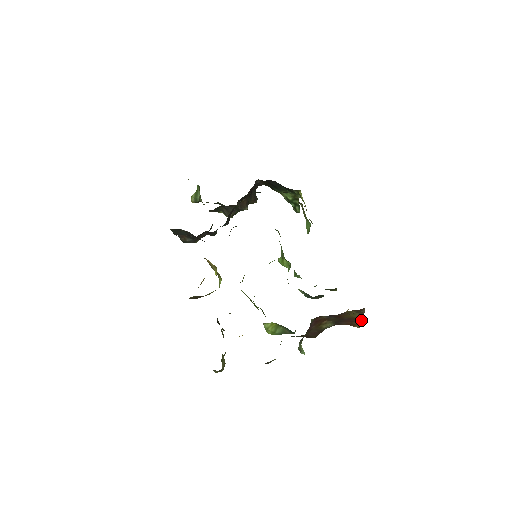
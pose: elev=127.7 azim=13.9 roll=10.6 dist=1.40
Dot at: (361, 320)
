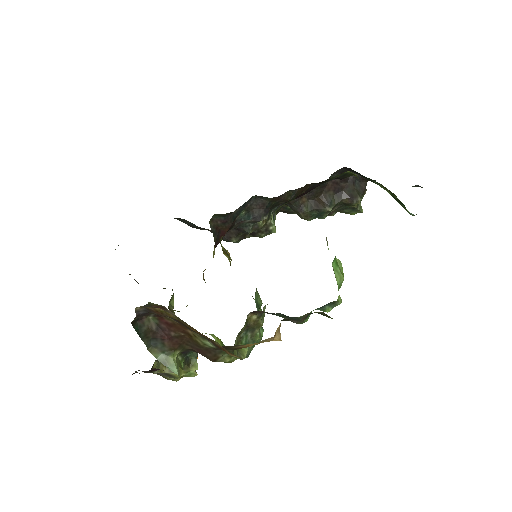
Dot at: occluded
